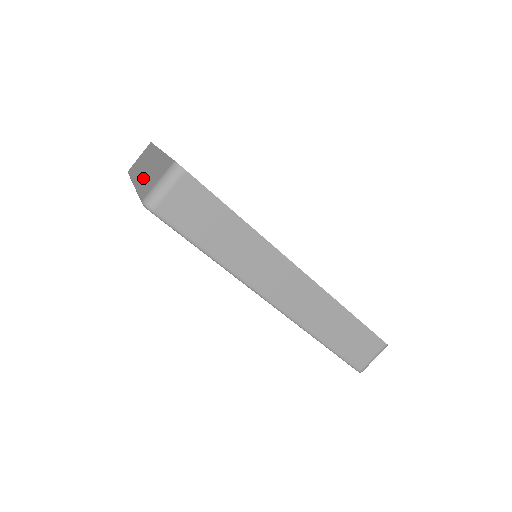
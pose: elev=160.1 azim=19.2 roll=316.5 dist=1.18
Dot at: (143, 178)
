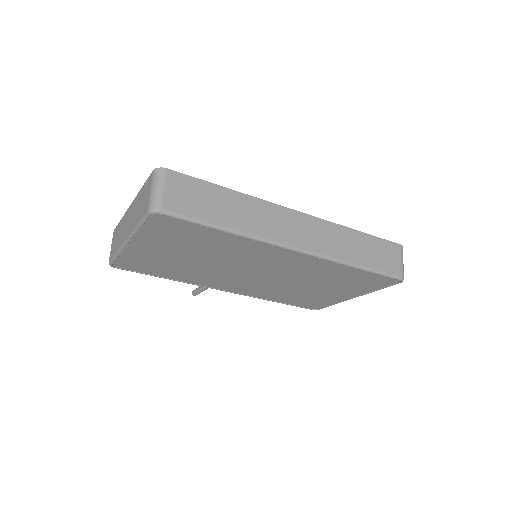
Dot at: (132, 223)
